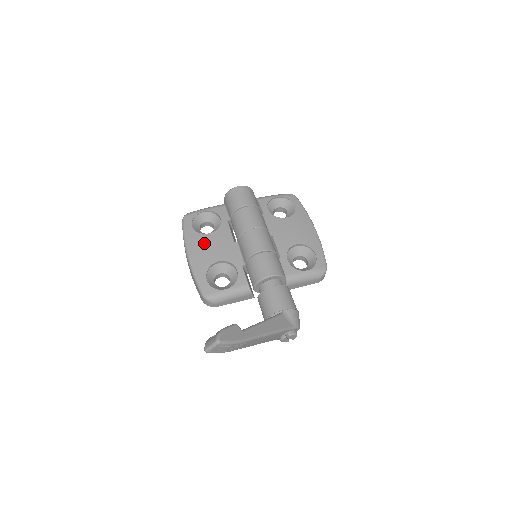
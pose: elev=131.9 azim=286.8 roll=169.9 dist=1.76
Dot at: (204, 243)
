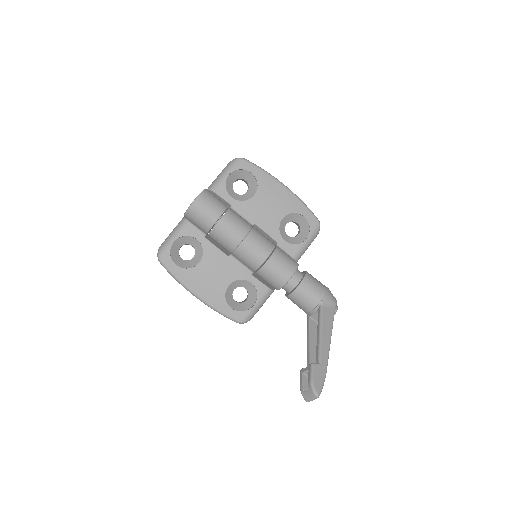
Dot at: (202, 276)
